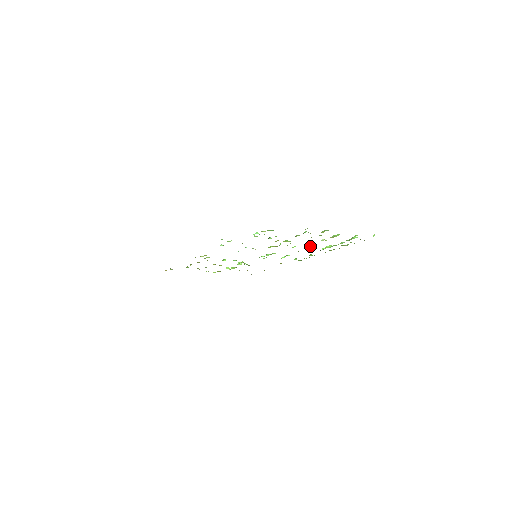
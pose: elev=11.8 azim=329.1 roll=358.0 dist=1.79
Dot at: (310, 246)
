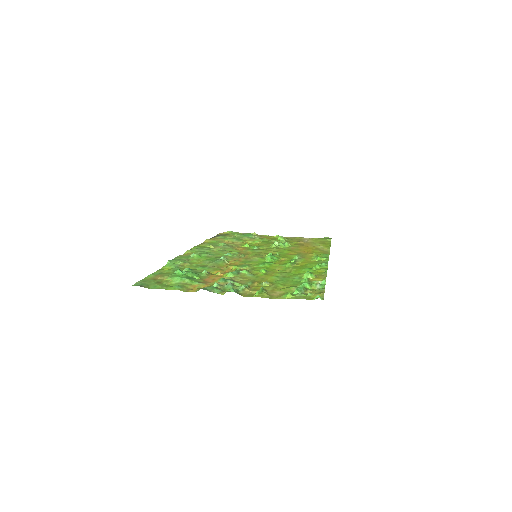
Dot at: (275, 275)
